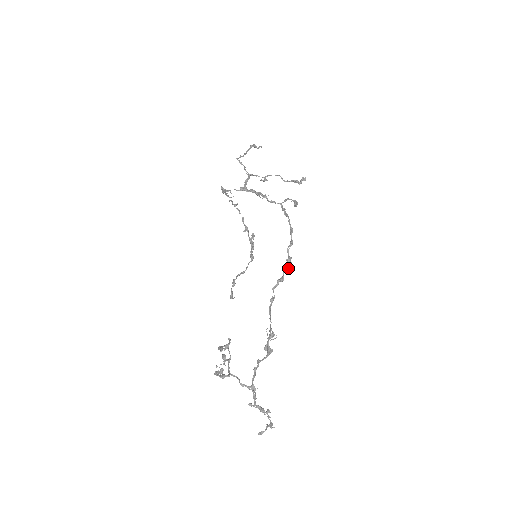
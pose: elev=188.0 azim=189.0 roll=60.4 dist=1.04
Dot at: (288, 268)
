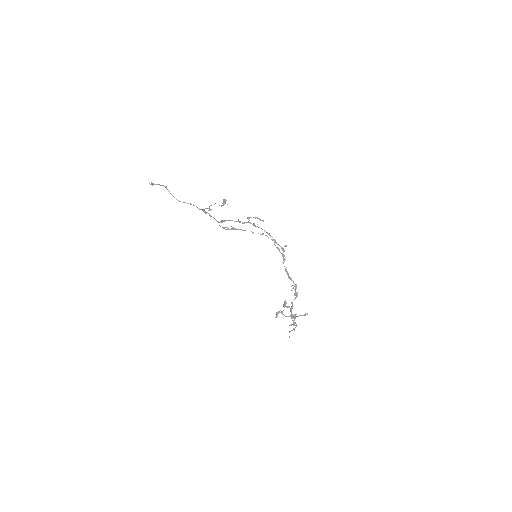
Dot at: (281, 253)
